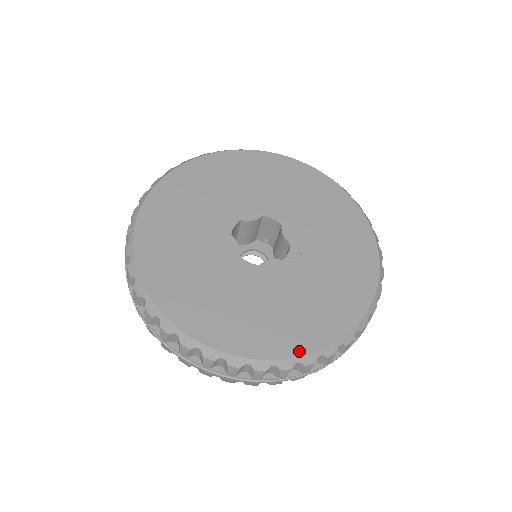
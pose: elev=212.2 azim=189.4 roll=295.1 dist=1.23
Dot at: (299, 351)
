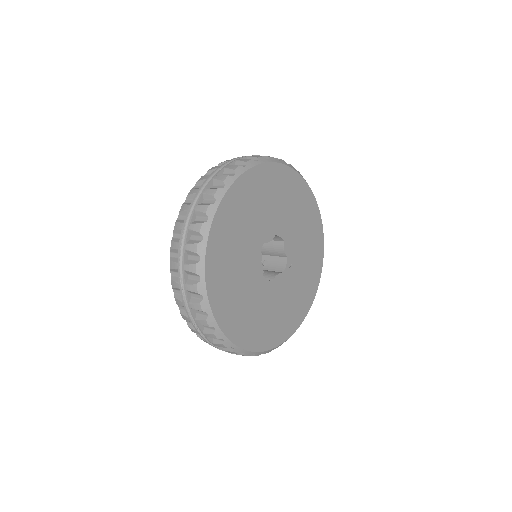
Dot at: (287, 336)
